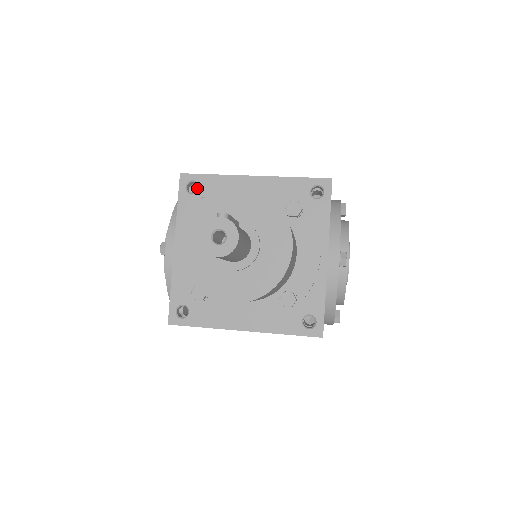
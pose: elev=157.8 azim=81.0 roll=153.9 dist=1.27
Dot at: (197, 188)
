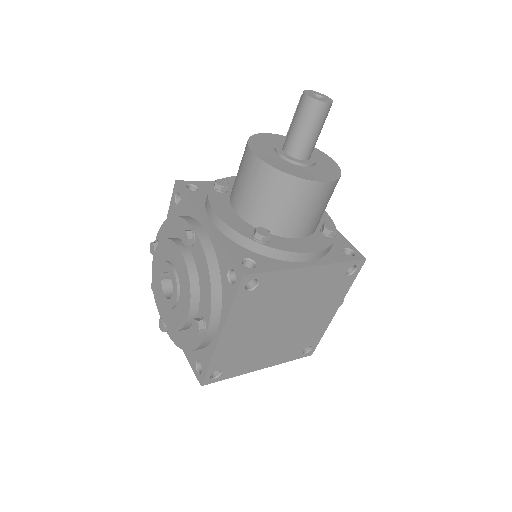
Dot at: occluded
